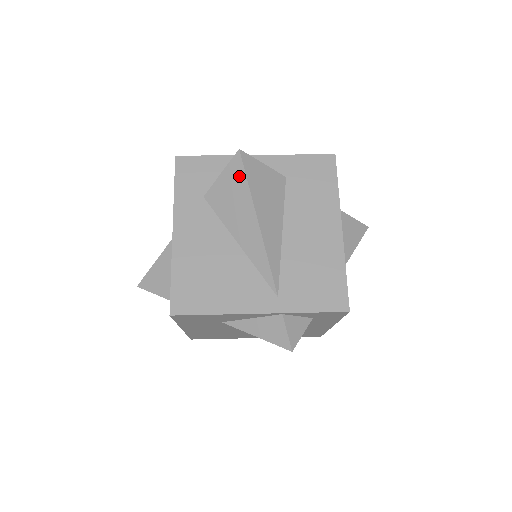
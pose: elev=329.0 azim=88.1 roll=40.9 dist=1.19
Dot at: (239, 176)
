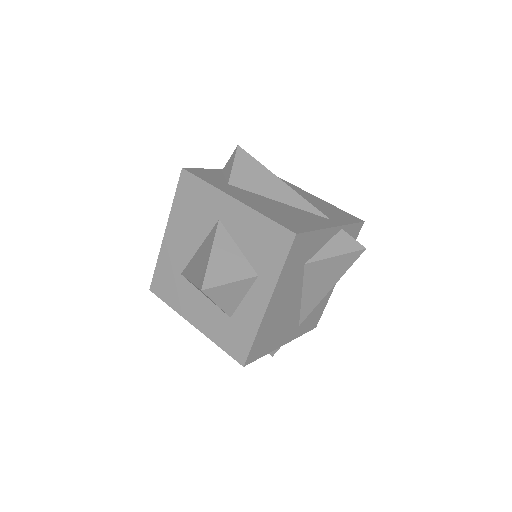
Dot at: (249, 160)
